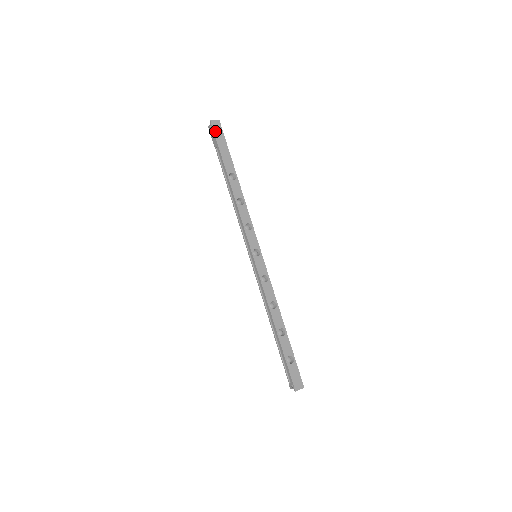
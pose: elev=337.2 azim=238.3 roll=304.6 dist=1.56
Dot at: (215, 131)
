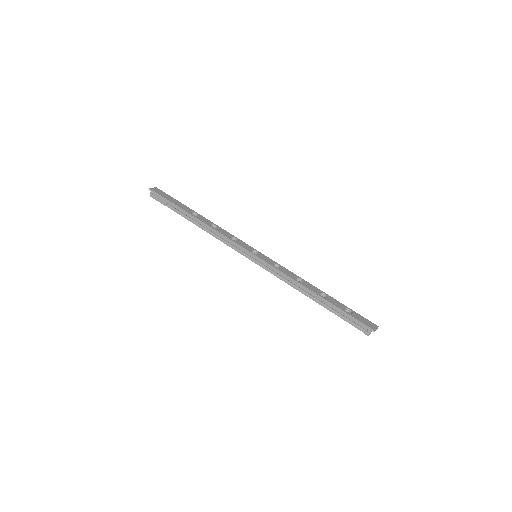
Dot at: (158, 193)
